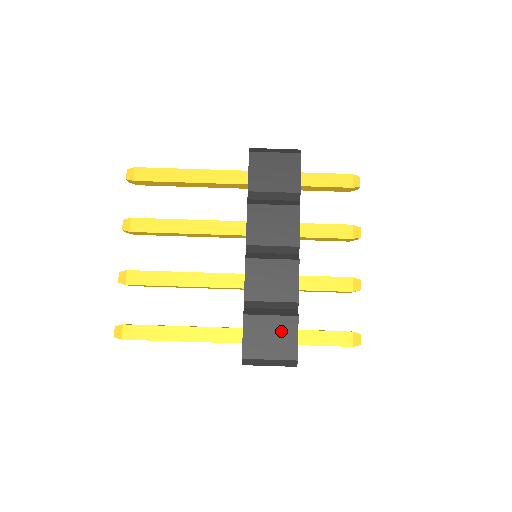
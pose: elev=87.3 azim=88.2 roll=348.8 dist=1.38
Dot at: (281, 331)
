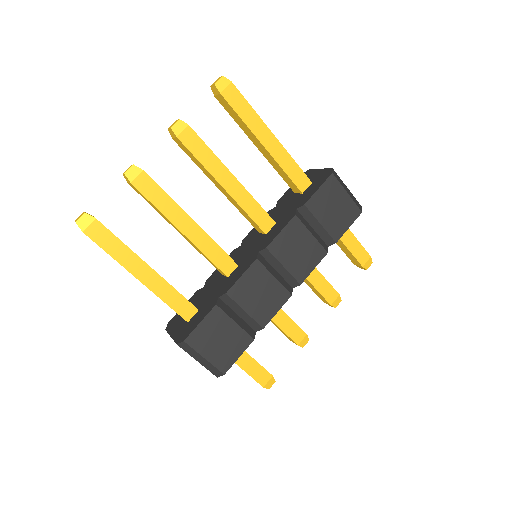
Dot at: (232, 341)
